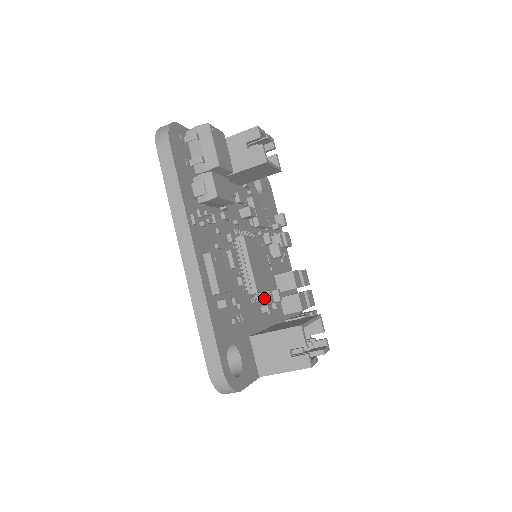
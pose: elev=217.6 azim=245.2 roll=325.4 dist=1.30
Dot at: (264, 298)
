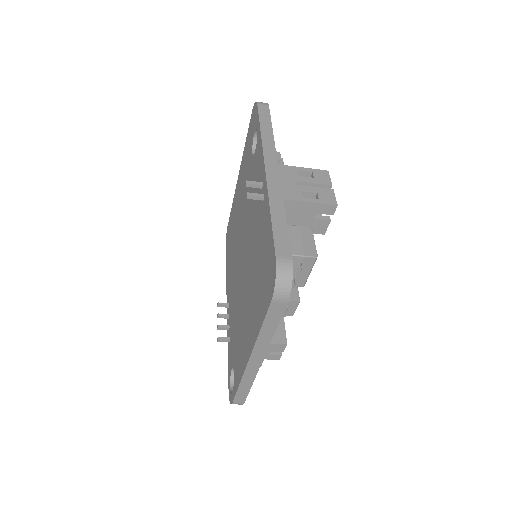
Dot at: occluded
